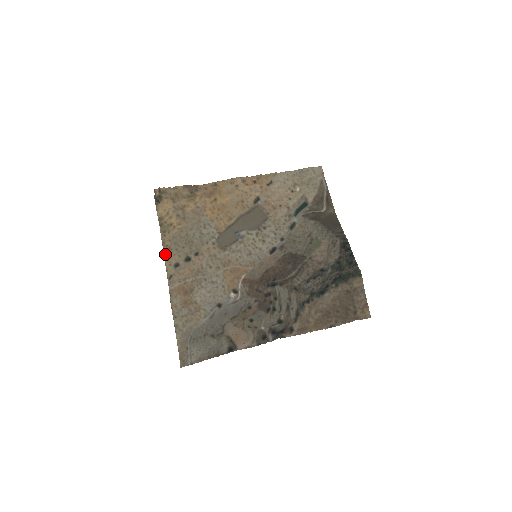
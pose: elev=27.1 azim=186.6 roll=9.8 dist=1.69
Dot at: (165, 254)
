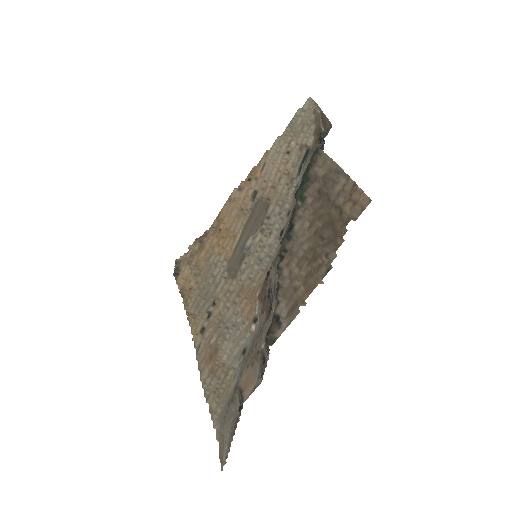
Dot at: (191, 325)
